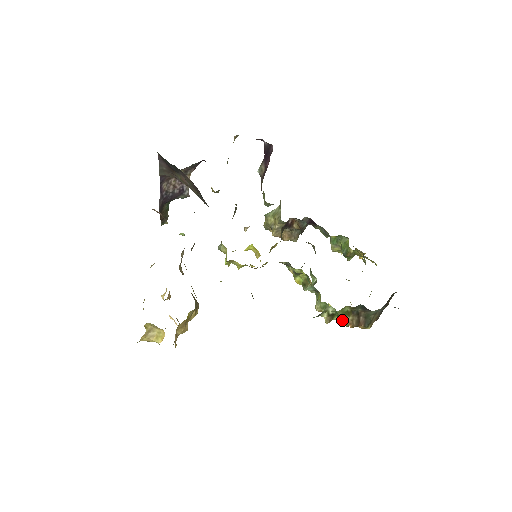
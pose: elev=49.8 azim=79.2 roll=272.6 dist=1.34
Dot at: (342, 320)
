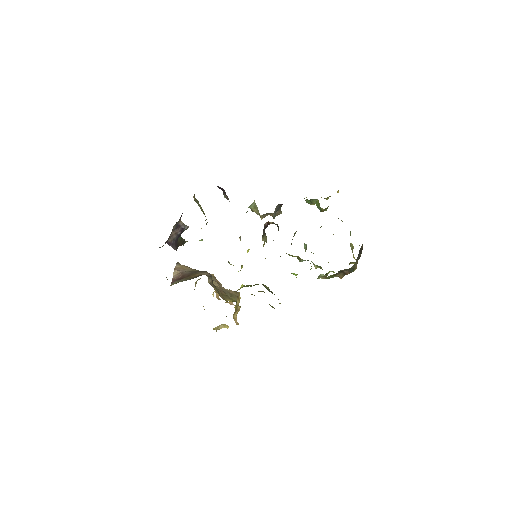
Dot at: (334, 272)
